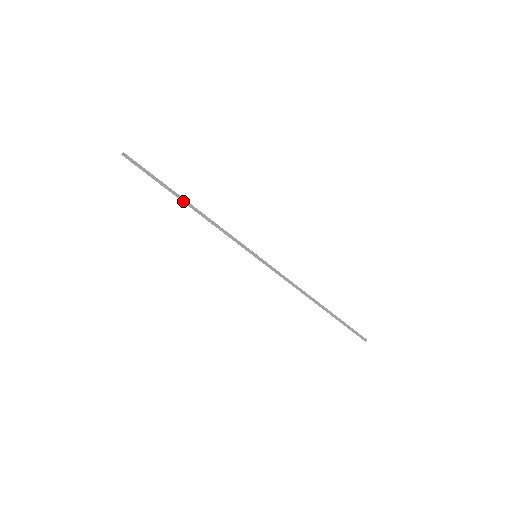
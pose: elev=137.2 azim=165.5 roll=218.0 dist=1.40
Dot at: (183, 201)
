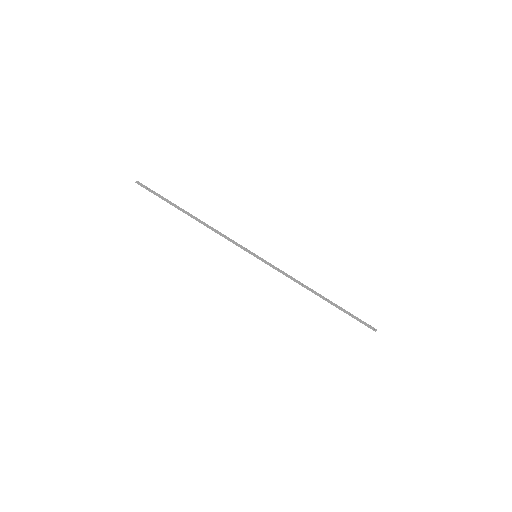
Dot at: (188, 214)
